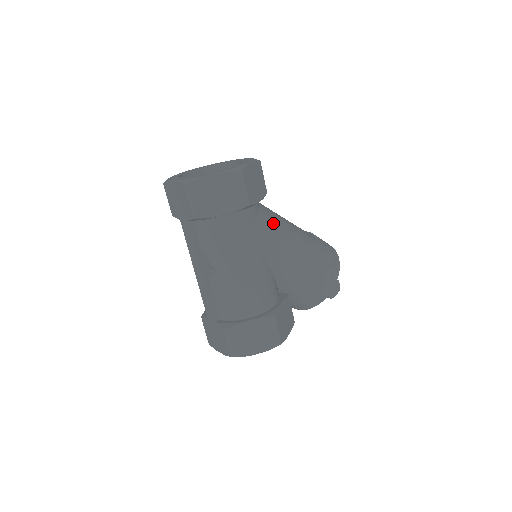
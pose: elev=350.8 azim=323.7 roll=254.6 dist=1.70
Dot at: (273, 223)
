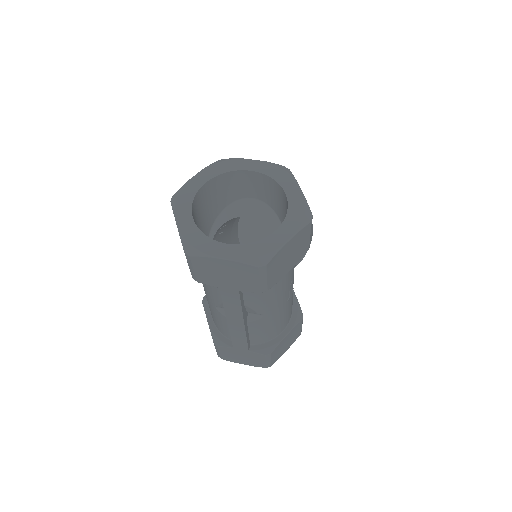
Dot at: occluded
